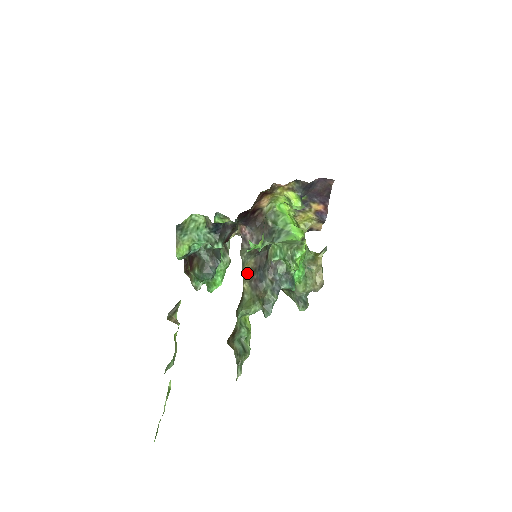
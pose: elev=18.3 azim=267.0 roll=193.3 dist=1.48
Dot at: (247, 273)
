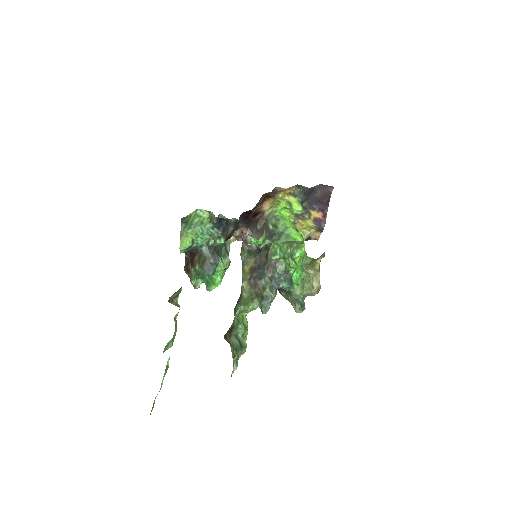
Dot at: (247, 272)
